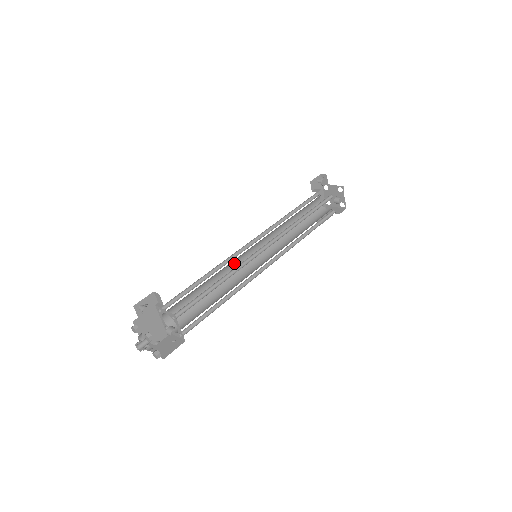
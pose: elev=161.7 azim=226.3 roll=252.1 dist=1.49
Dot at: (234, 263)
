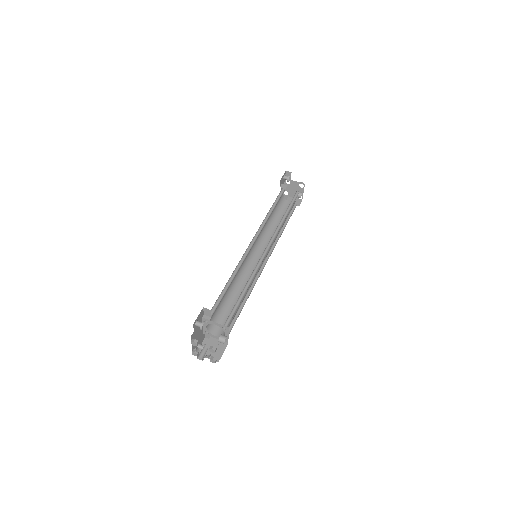
Dot at: (241, 265)
